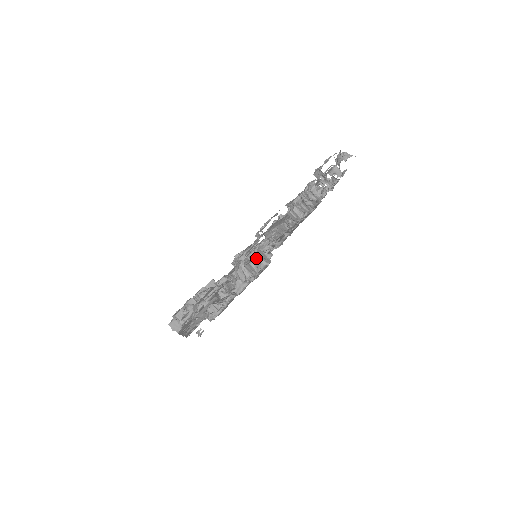
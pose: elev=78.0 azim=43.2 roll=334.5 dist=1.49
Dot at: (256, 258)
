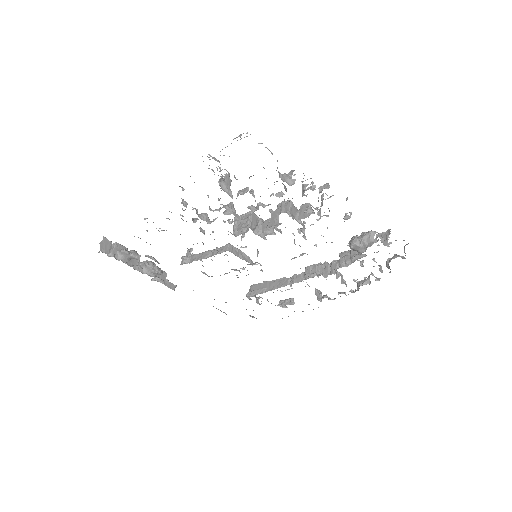
Dot at: (313, 187)
